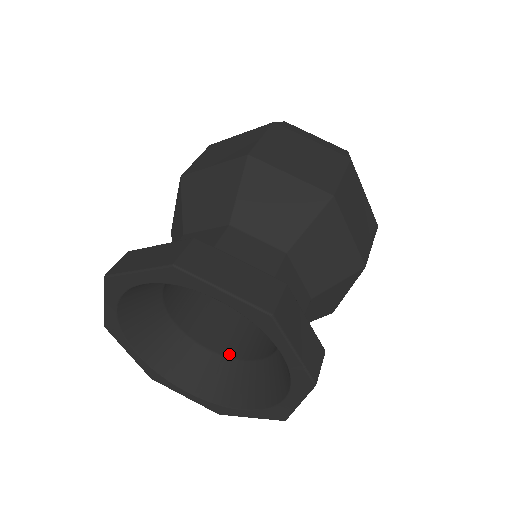
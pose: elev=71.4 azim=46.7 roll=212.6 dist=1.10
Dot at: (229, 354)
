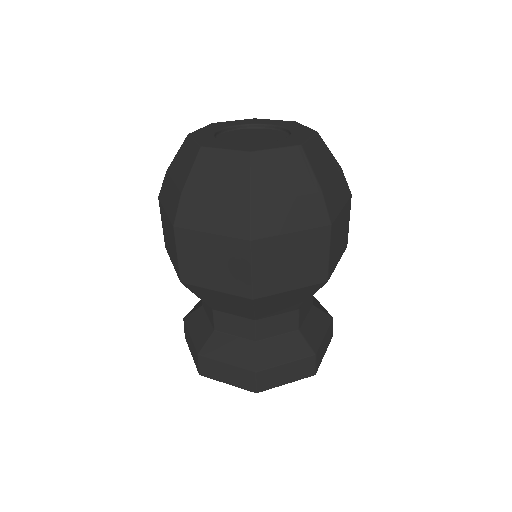
Dot at: occluded
